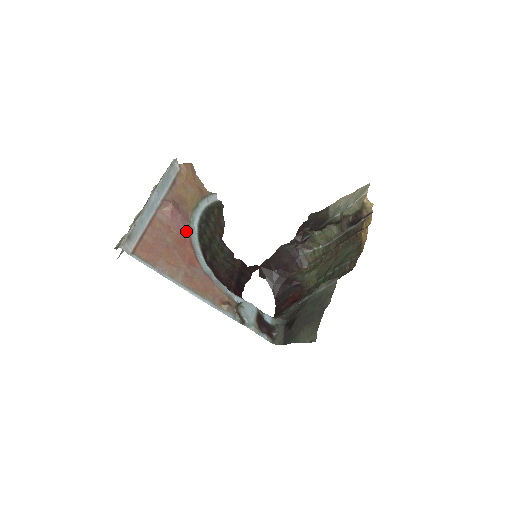
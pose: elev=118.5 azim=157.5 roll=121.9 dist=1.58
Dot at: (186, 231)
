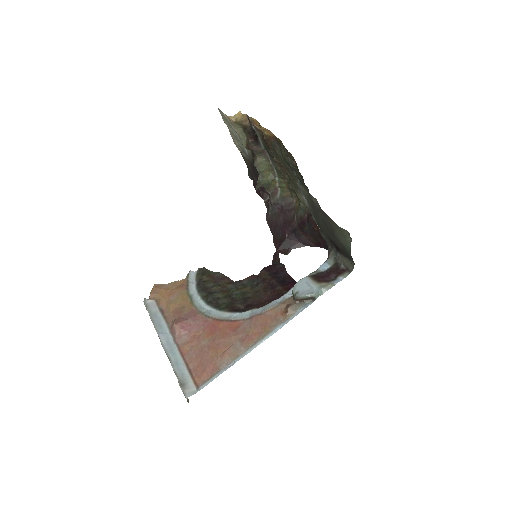
Dot at: (206, 320)
